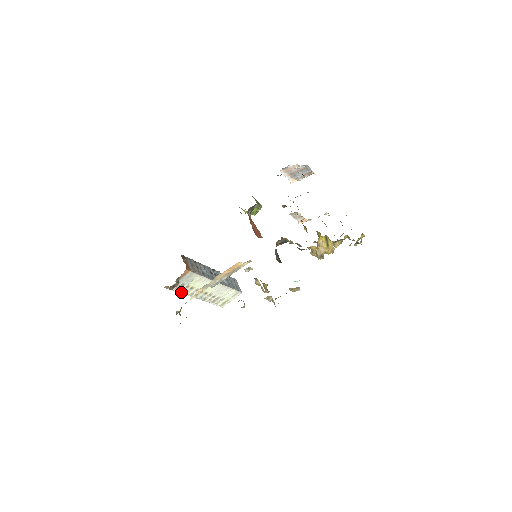
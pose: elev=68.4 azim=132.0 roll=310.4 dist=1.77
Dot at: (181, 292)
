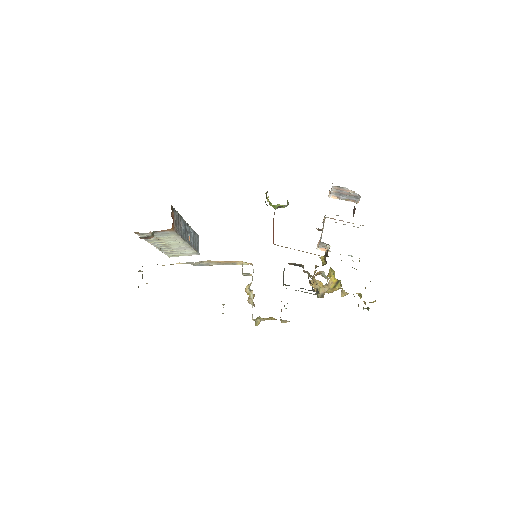
Dot at: (146, 239)
